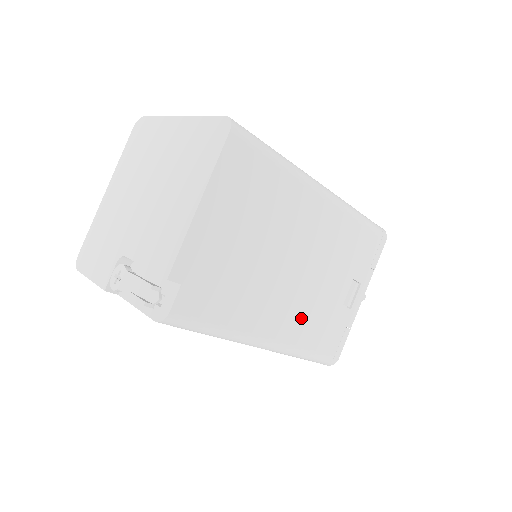
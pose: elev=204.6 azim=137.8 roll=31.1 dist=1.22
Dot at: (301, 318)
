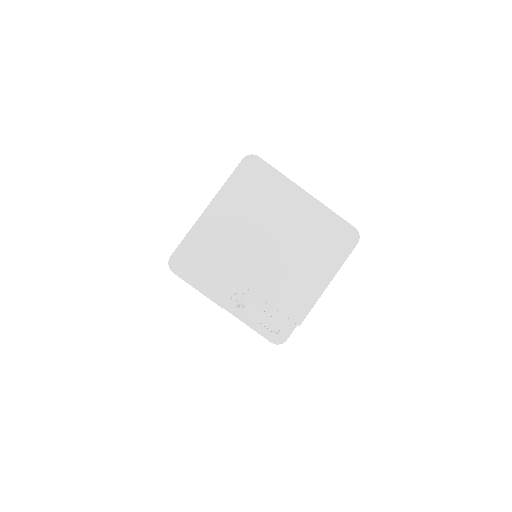
Dot at: occluded
